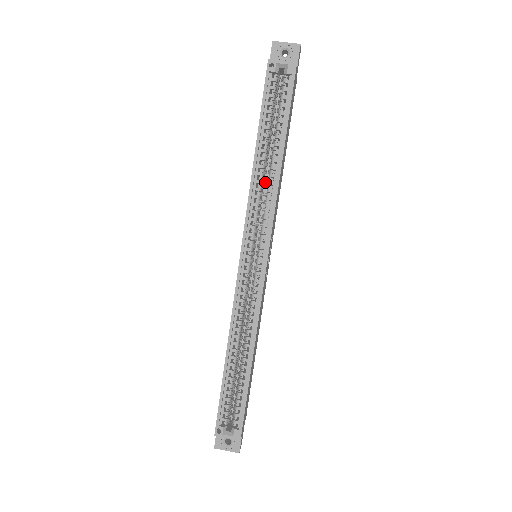
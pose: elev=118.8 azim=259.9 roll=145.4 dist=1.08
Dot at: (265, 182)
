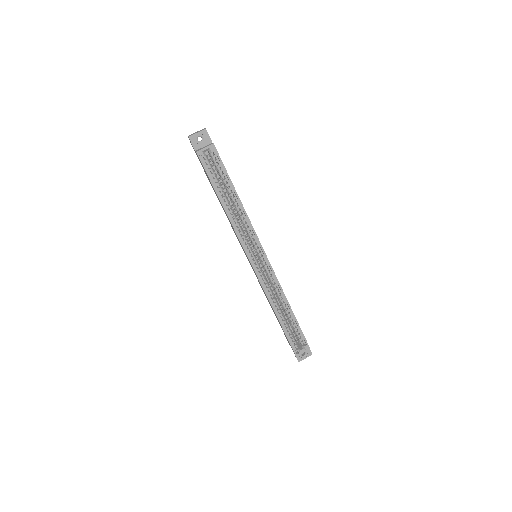
Dot at: occluded
